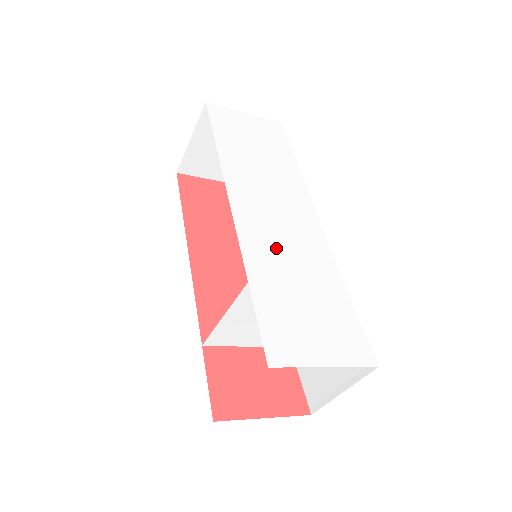
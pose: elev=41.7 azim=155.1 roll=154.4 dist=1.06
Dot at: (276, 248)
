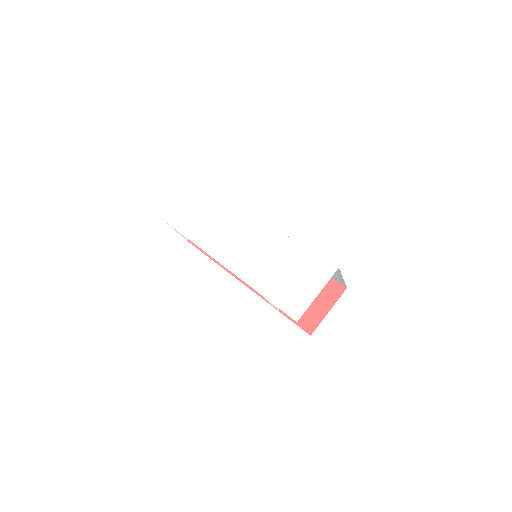
Dot at: (256, 262)
